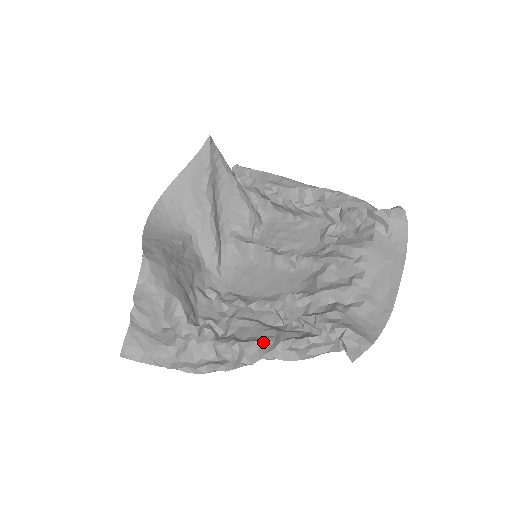
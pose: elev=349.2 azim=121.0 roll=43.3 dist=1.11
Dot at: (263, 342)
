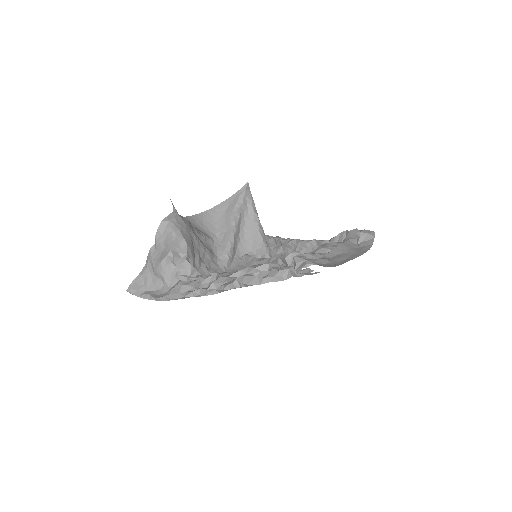
Dot at: (236, 271)
